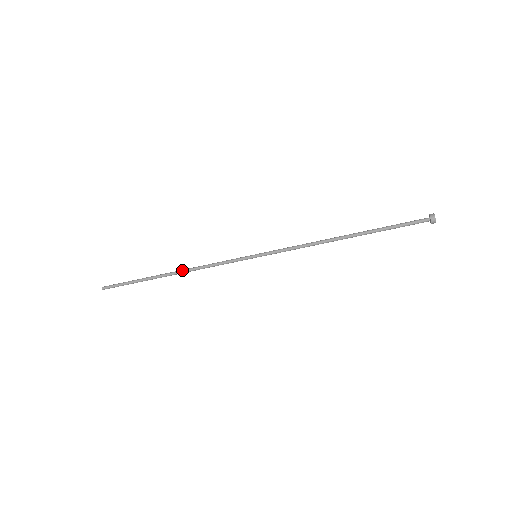
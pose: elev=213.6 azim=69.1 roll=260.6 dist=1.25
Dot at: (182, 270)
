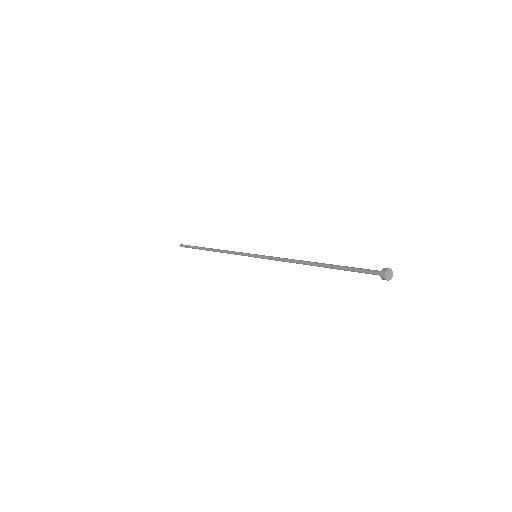
Dot at: occluded
